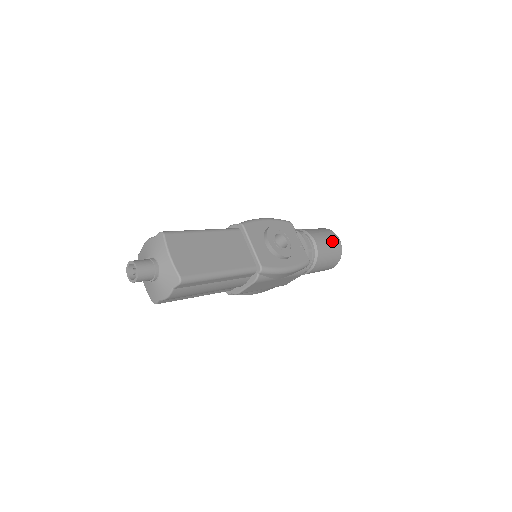
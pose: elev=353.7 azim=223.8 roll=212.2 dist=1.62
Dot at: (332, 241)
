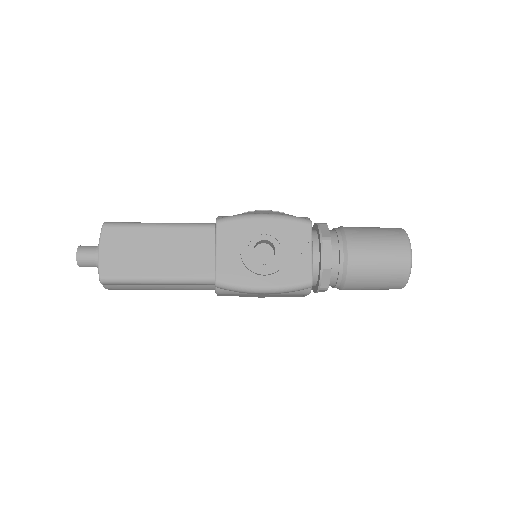
Dot at: (390, 256)
